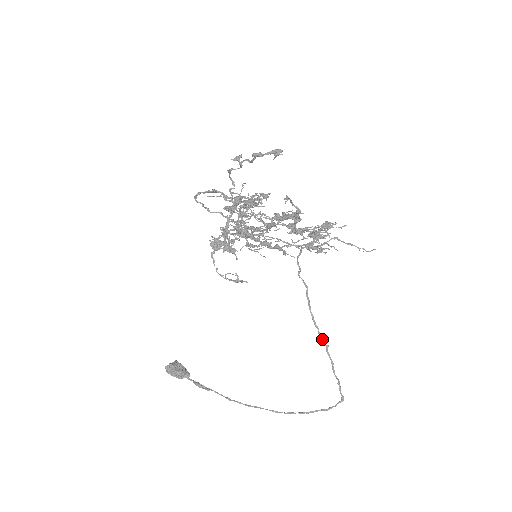
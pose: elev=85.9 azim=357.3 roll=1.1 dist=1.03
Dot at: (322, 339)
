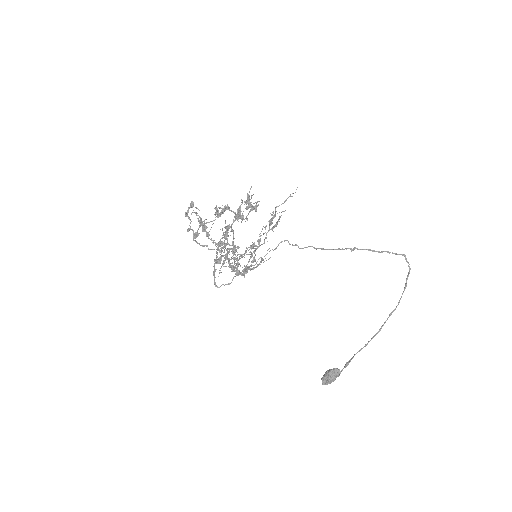
Dot at: occluded
